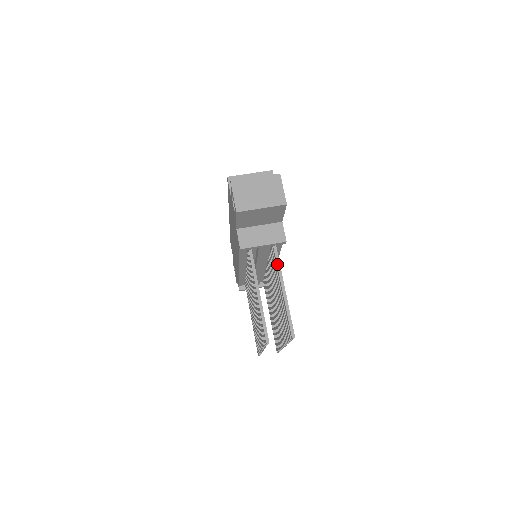
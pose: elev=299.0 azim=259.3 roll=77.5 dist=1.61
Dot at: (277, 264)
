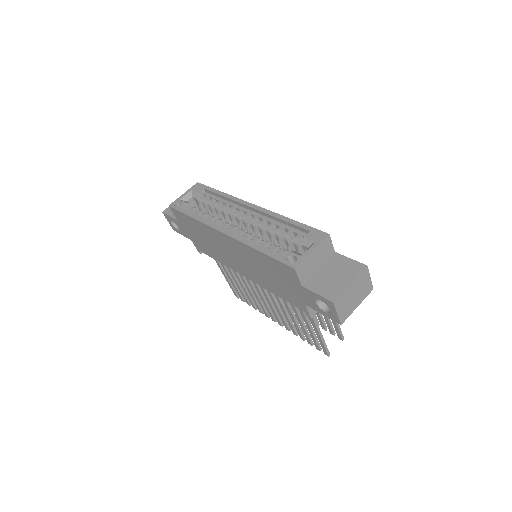
Dot at: occluded
